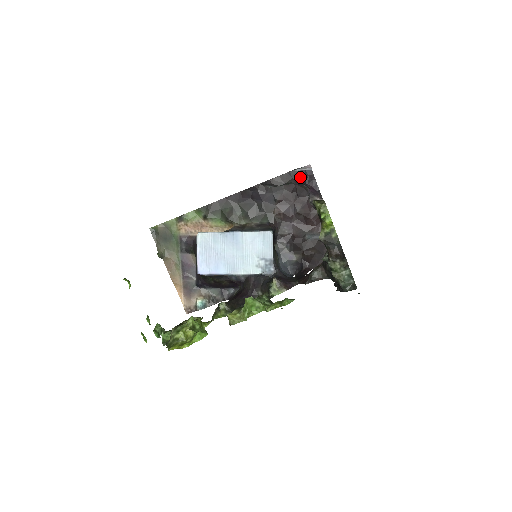
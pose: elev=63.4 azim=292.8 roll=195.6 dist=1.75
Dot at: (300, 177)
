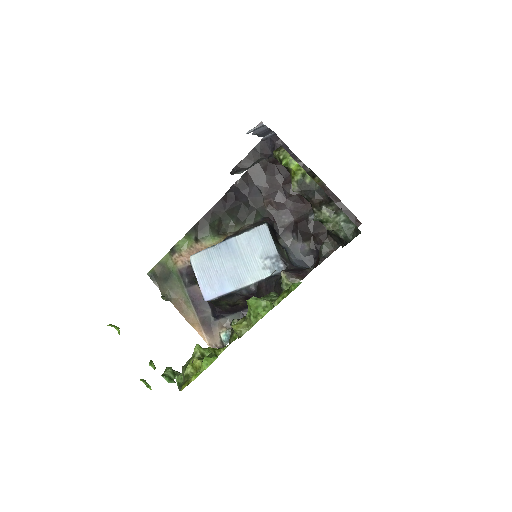
Dot at: (267, 148)
